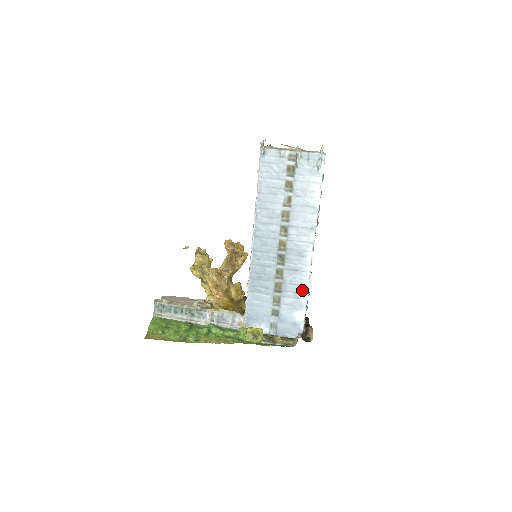
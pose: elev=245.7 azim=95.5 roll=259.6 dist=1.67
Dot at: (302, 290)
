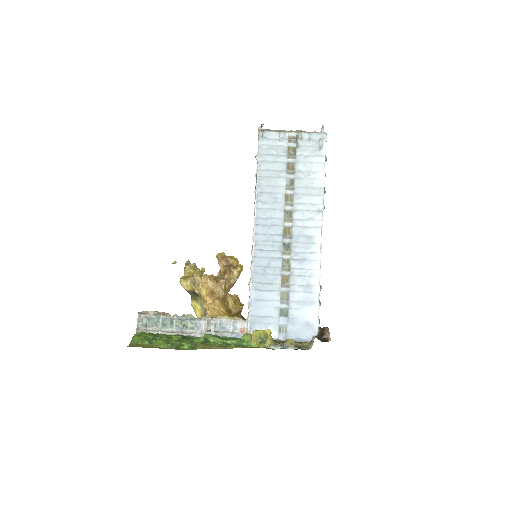
Dot at: (313, 282)
